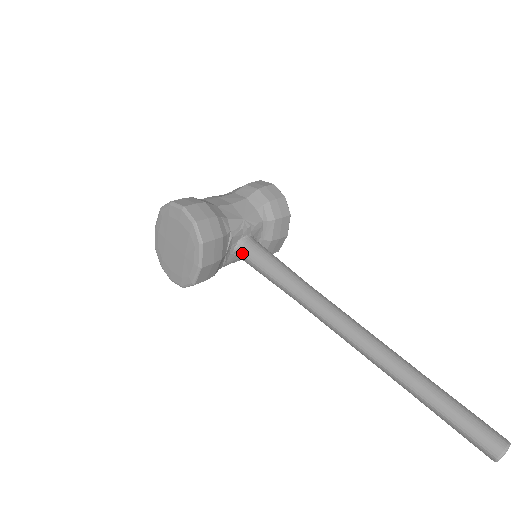
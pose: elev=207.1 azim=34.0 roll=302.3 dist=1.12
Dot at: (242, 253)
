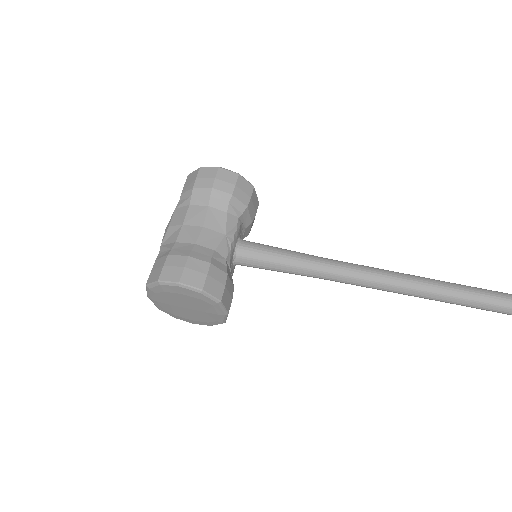
Dot at: (244, 264)
